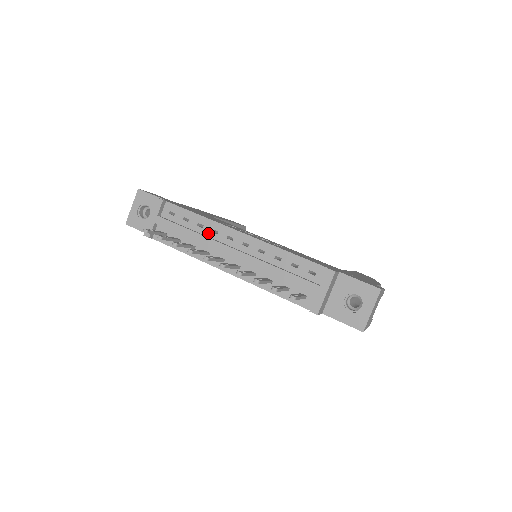
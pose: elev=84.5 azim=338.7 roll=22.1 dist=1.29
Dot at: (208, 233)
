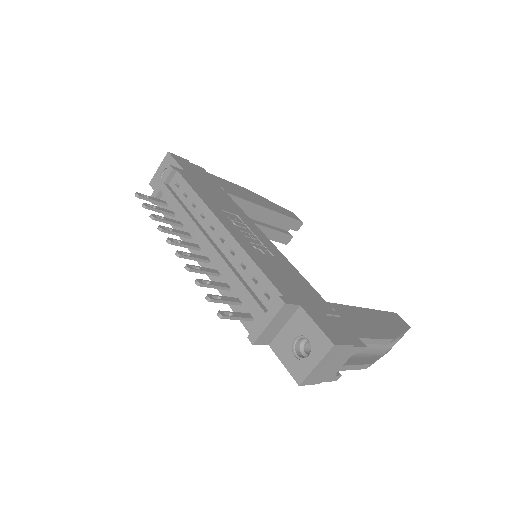
Dot at: (197, 215)
